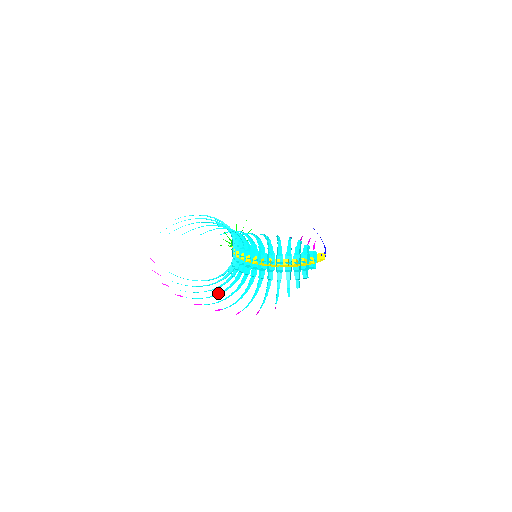
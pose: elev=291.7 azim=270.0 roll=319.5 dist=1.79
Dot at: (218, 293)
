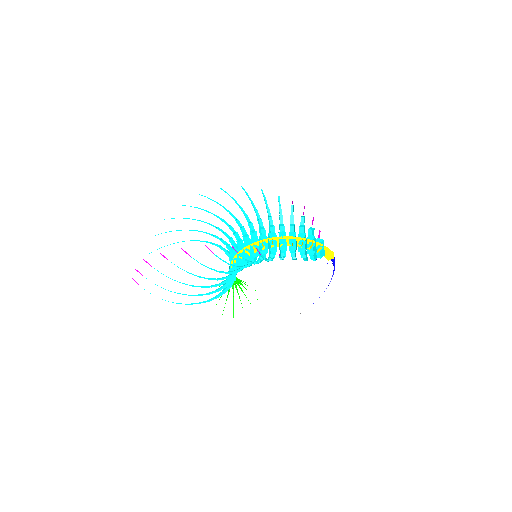
Dot at: (209, 279)
